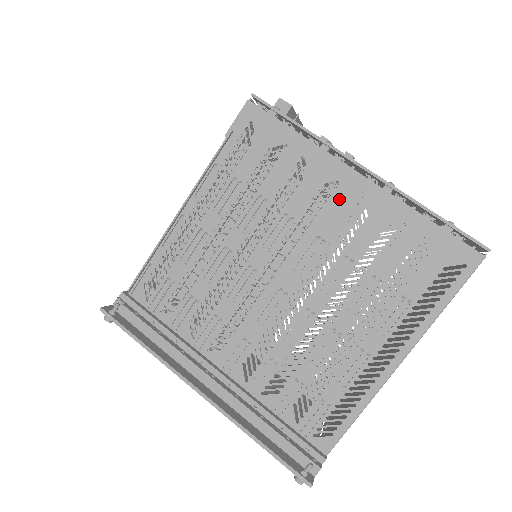
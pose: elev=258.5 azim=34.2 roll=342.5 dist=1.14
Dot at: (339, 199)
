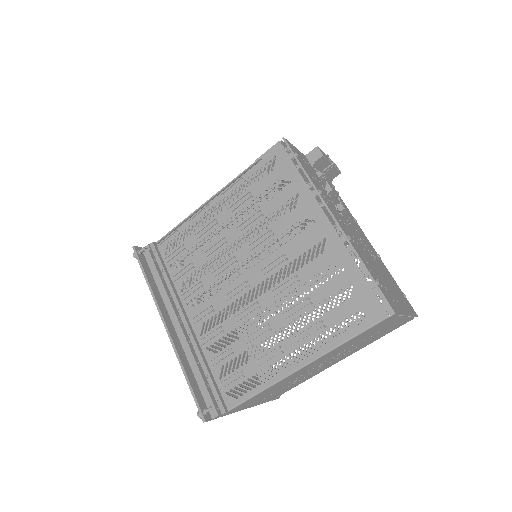
Dot at: (309, 233)
